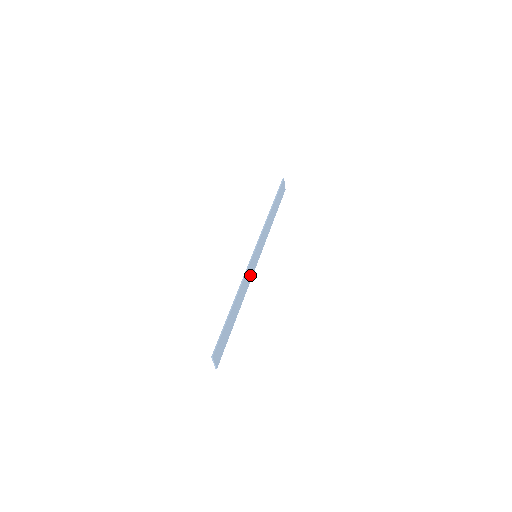
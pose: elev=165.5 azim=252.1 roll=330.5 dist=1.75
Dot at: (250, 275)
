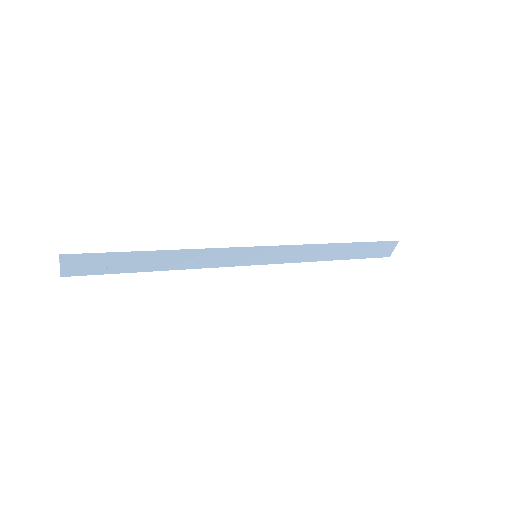
Dot at: (224, 261)
